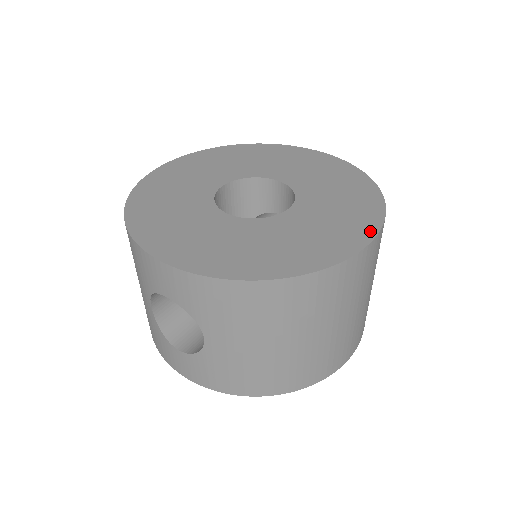
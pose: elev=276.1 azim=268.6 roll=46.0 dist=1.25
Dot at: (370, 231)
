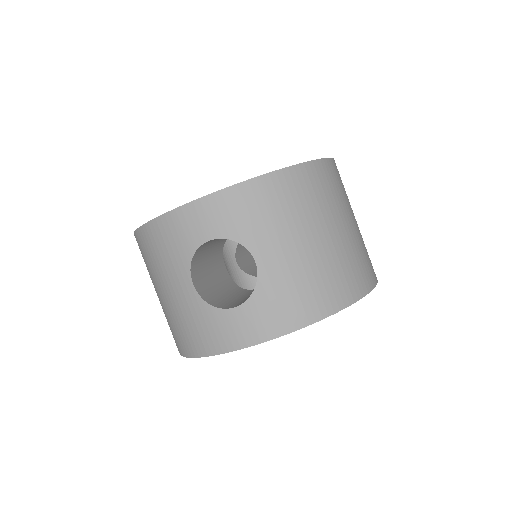
Dot at: occluded
